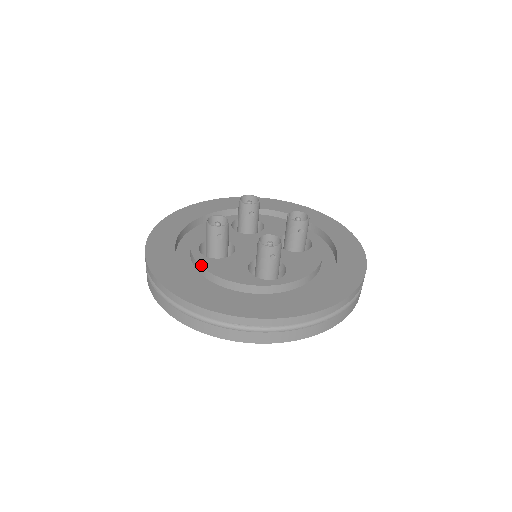
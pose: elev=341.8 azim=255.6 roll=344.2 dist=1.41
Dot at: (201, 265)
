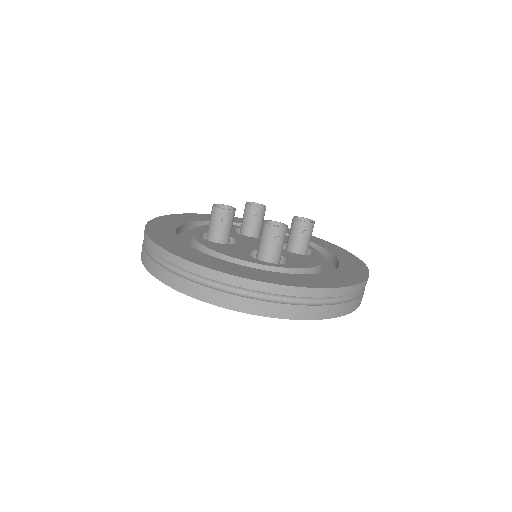
Dot at: (201, 243)
